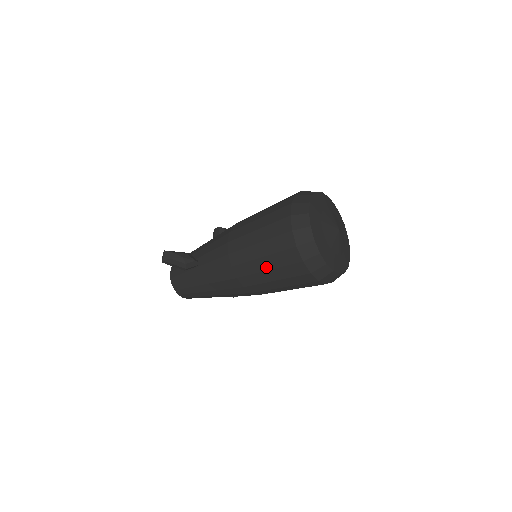
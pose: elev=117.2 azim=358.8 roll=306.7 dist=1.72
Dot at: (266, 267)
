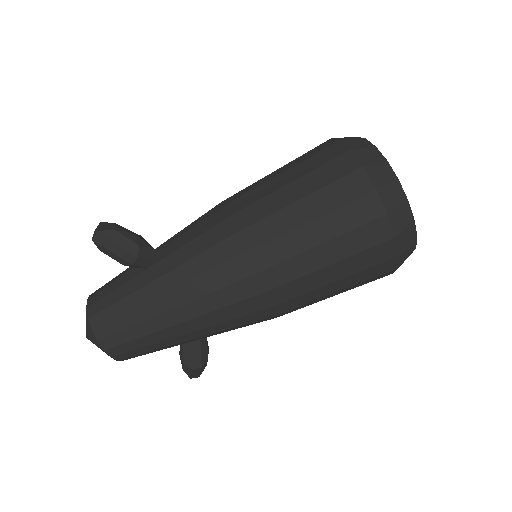
Dot at: (305, 217)
